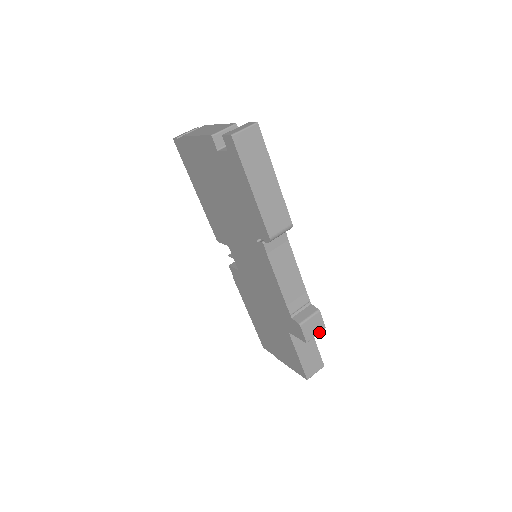
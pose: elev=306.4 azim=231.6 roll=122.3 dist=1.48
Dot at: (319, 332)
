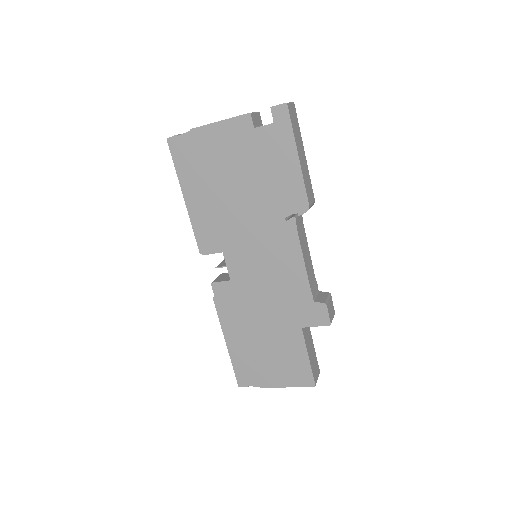
Dot at: (333, 316)
